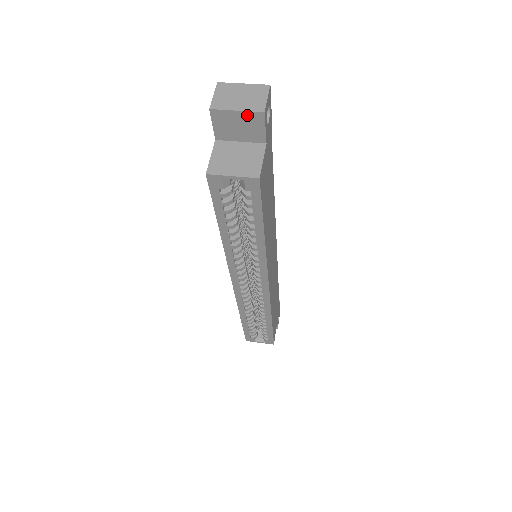
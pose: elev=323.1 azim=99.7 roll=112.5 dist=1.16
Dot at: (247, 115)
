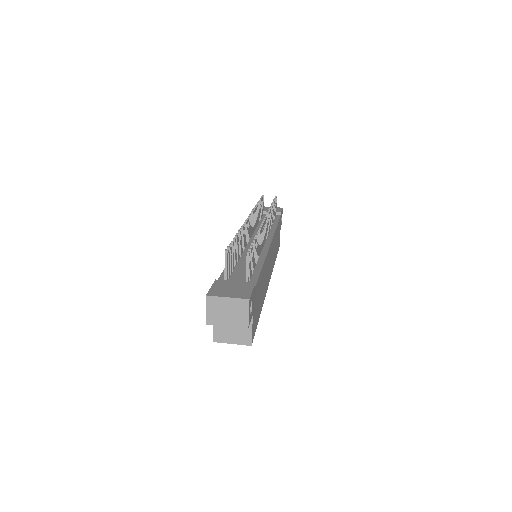
Dot at: (235, 325)
